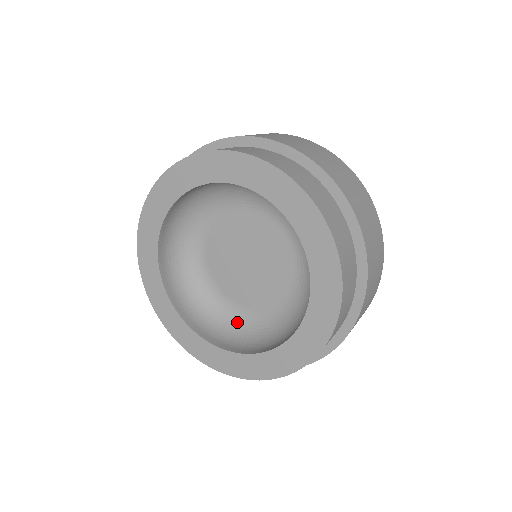
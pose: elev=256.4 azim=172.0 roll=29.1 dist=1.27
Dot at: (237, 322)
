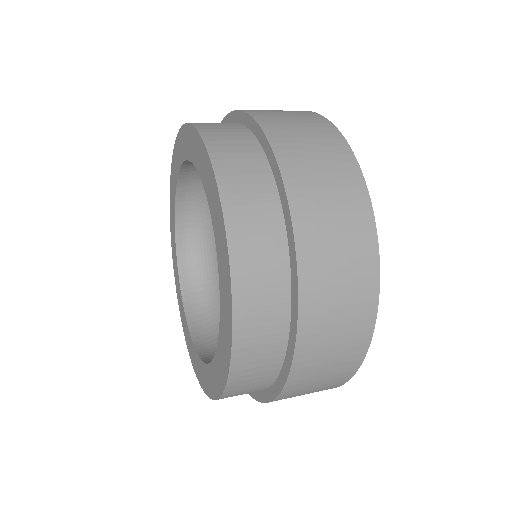
Dot at: occluded
